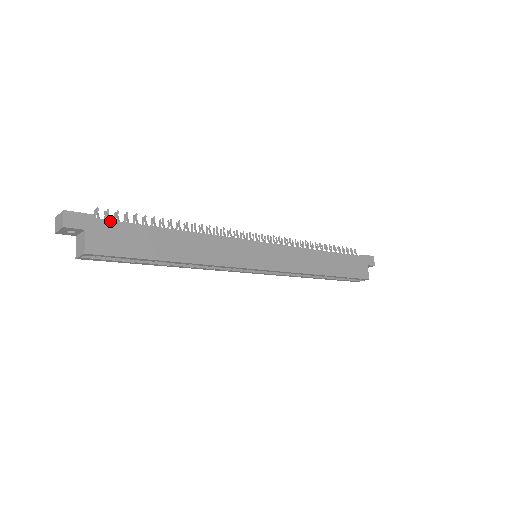
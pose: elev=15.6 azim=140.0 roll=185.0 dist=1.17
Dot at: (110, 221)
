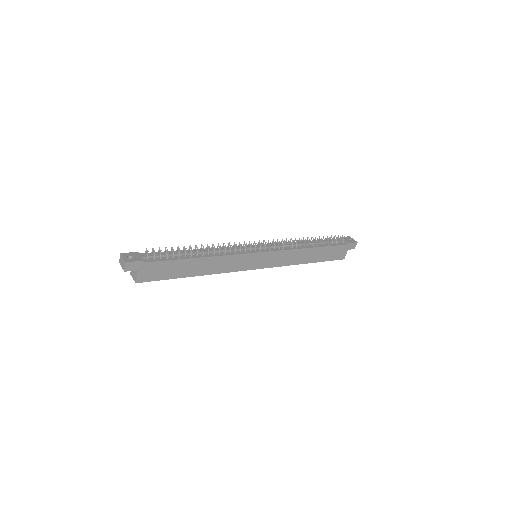
Dot at: (154, 262)
